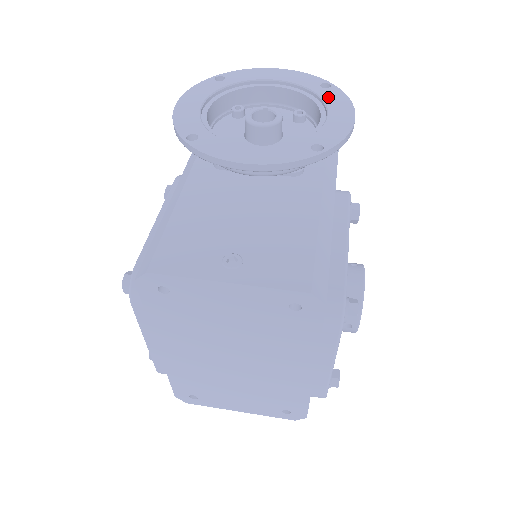
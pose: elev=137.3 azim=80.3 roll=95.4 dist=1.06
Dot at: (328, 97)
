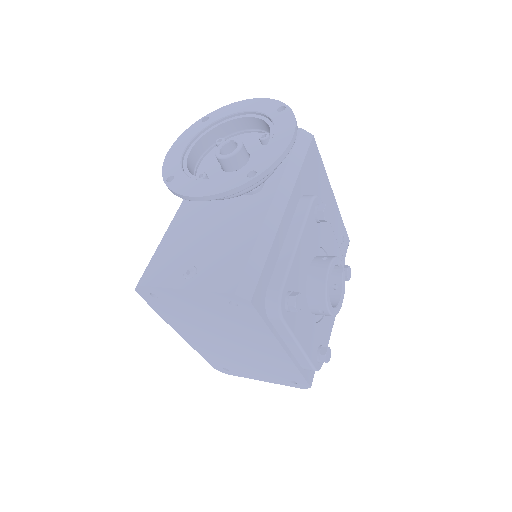
Dot at: (279, 121)
